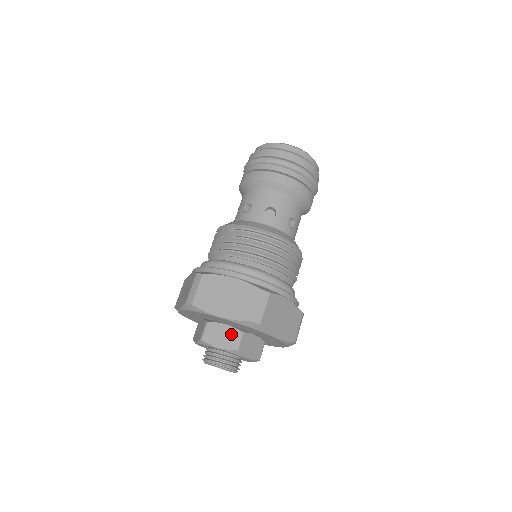
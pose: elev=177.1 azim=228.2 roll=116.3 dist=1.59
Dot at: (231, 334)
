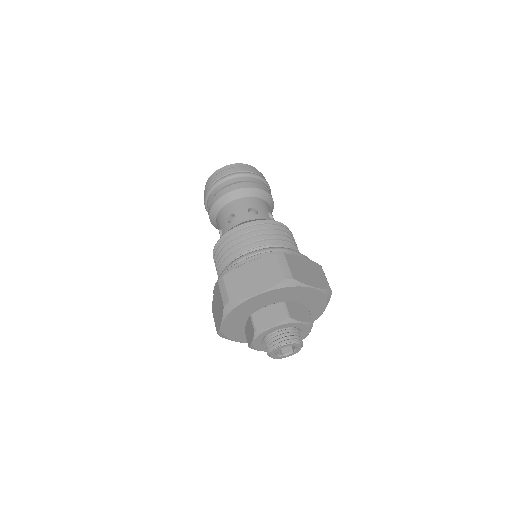
Dot at: (304, 310)
